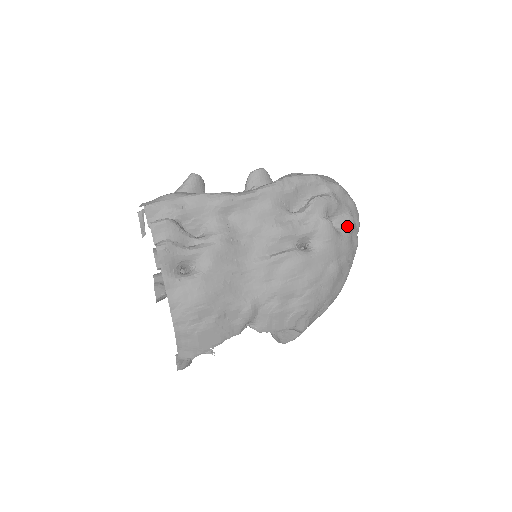
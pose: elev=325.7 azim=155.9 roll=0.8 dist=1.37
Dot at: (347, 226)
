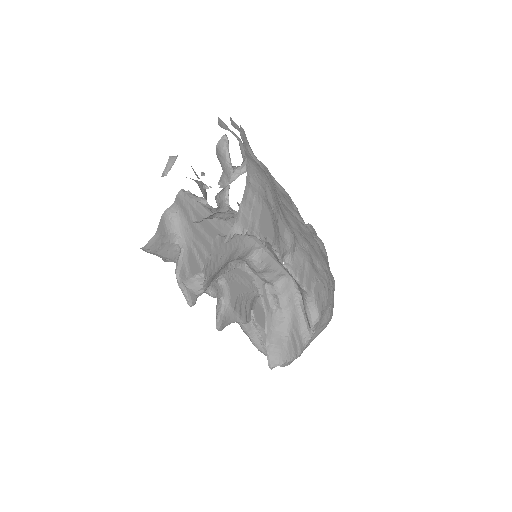
Dot at: occluded
